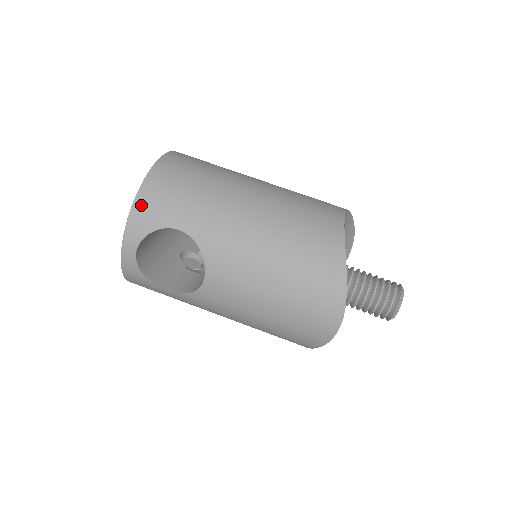
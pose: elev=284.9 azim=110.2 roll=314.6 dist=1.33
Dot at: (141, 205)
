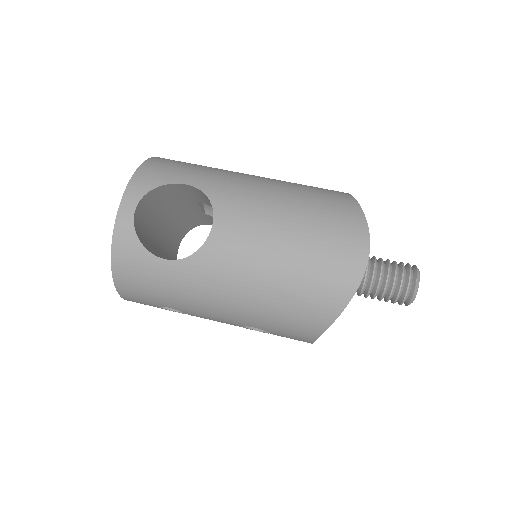
Dot at: (146, 169)
